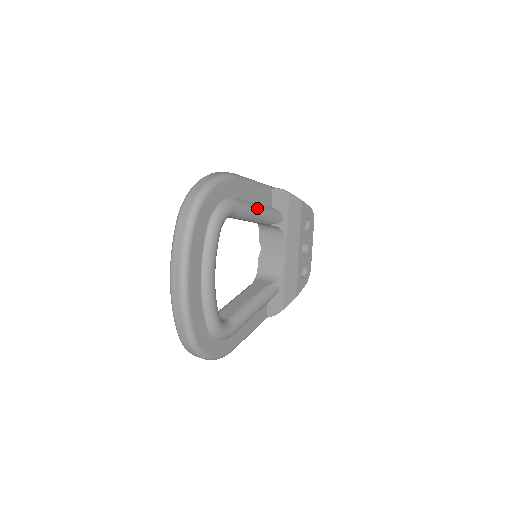
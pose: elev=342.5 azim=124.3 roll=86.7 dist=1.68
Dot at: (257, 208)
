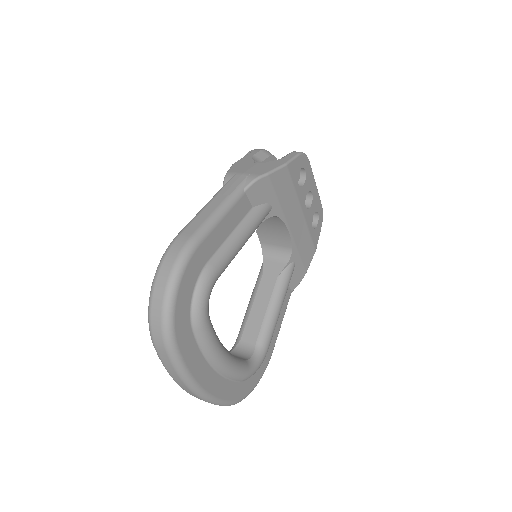
Dot at: (237, 241)
